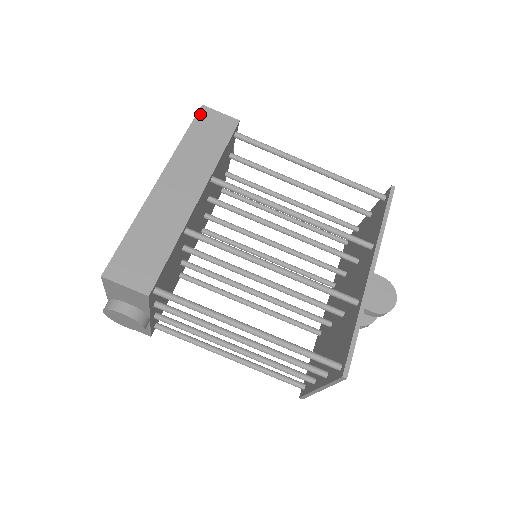
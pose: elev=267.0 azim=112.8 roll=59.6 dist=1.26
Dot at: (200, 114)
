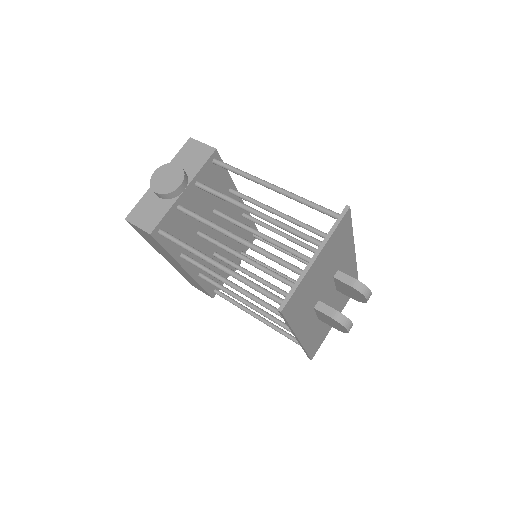
Dot at: occluded
